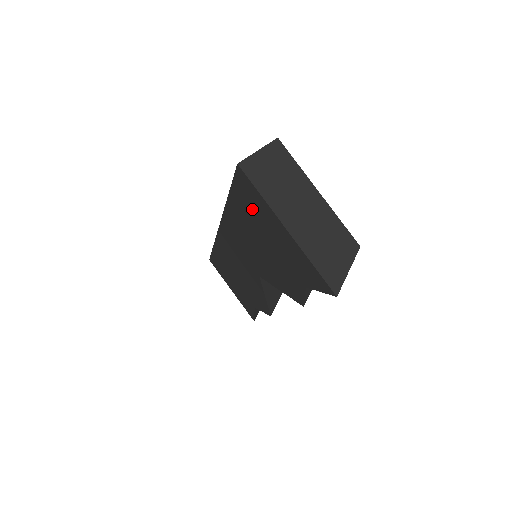
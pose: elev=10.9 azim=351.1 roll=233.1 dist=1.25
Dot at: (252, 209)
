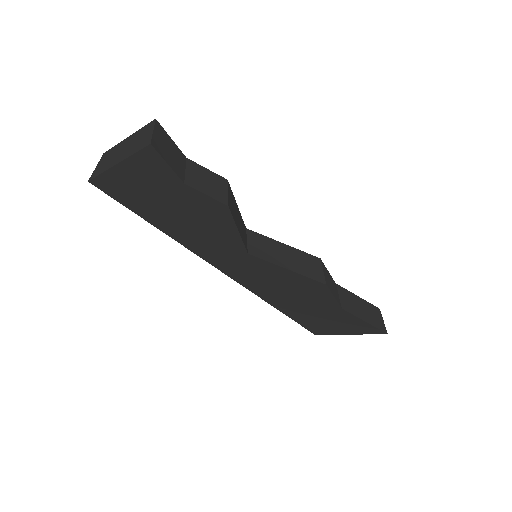
Dot at: (132, 197)
